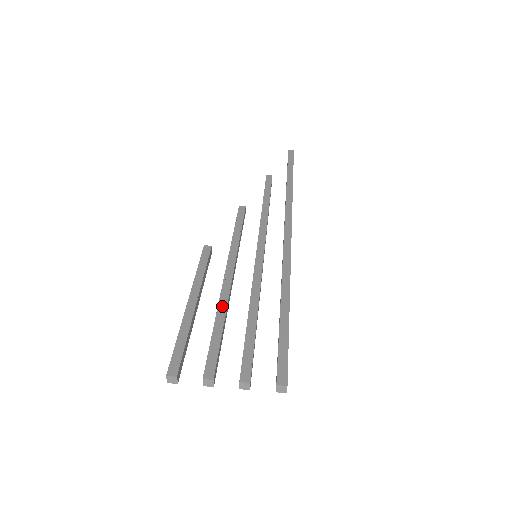
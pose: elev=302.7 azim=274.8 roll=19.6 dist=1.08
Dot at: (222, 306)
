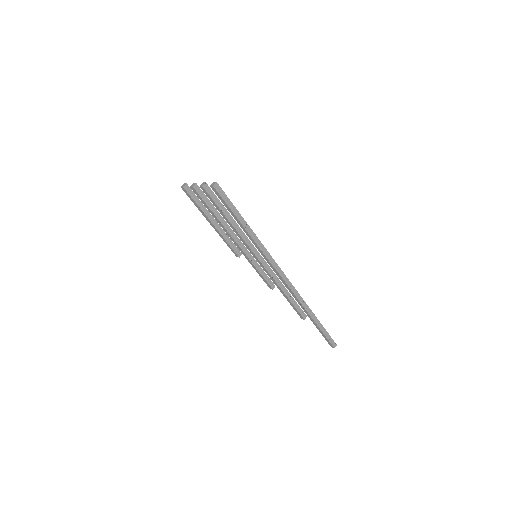
Dot at: (223, 219)
